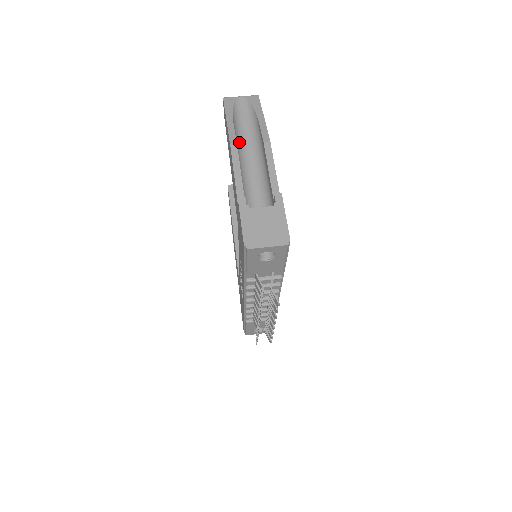
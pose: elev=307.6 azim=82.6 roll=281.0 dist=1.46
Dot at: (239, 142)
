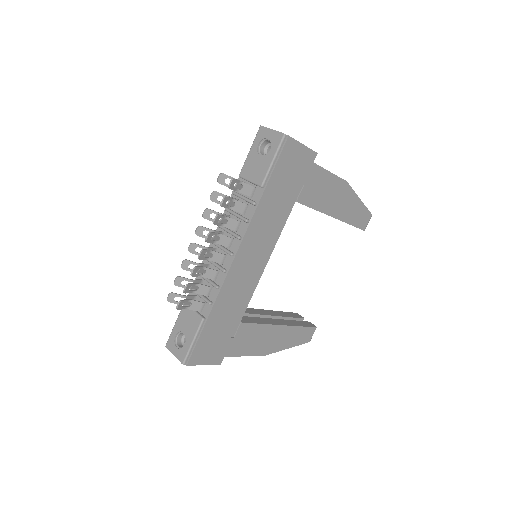
Dot at: occluded
